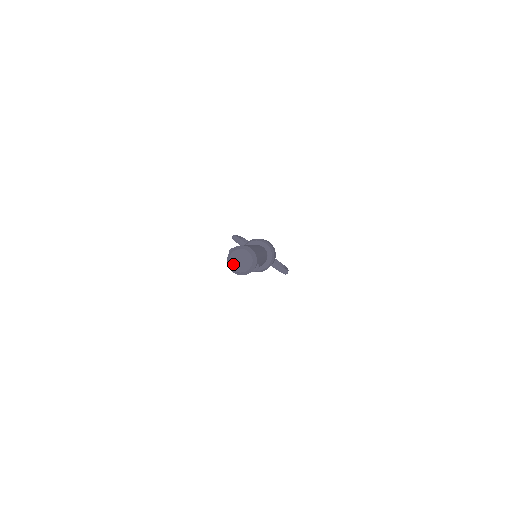
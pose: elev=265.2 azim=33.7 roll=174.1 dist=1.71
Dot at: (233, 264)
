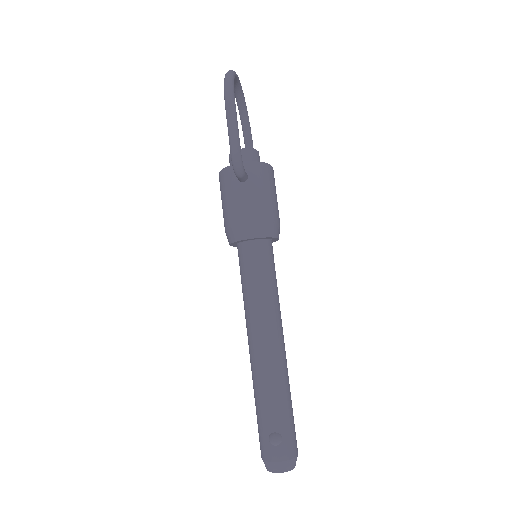
Dot at: (272, 470)
